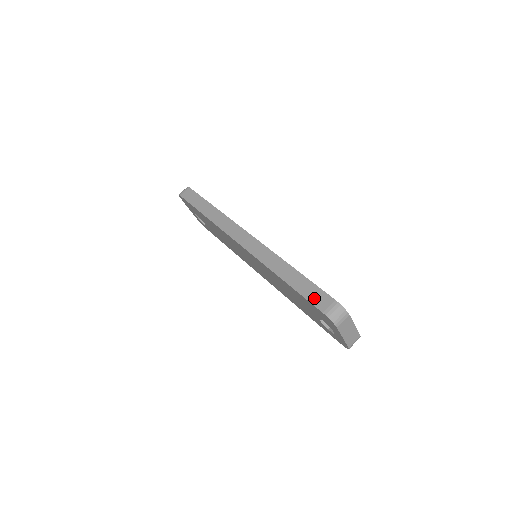
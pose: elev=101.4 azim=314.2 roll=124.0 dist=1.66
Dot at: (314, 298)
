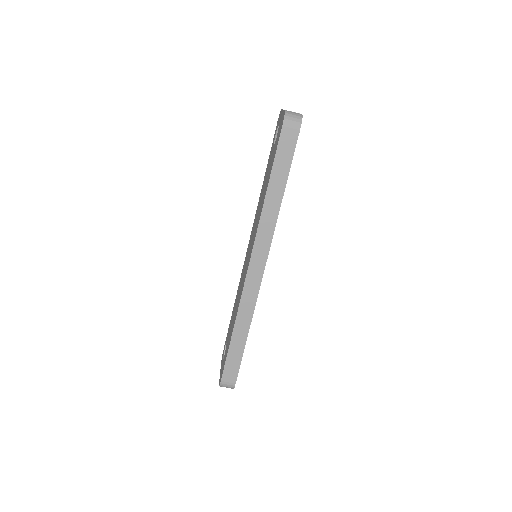
Dot at: (229, 369)
